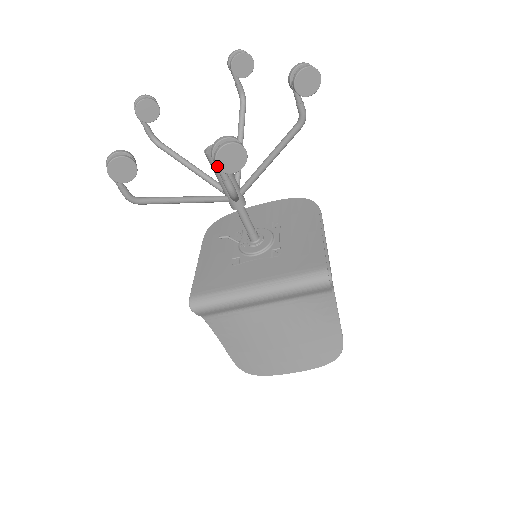
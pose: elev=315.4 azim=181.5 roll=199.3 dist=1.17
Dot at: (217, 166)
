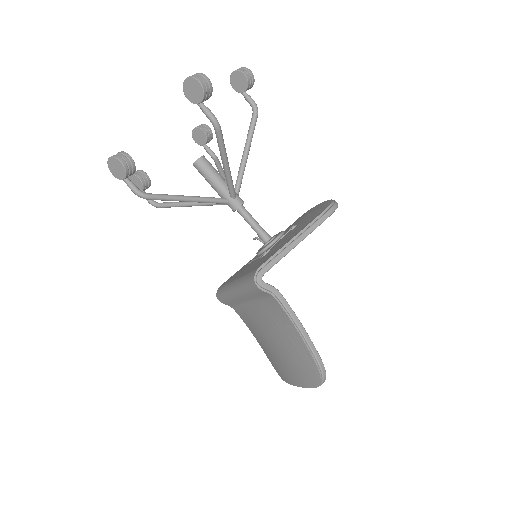
Dot at: (113, 175)
